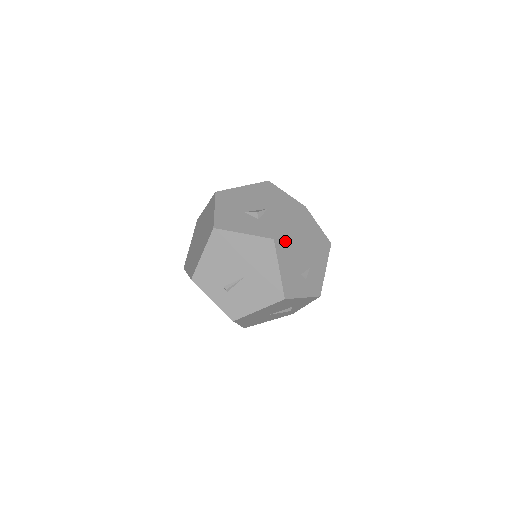
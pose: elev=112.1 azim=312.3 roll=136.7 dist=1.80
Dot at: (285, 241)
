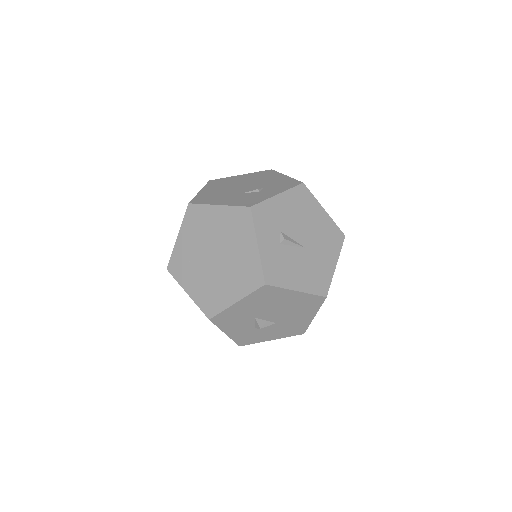
Dot at: occluded
